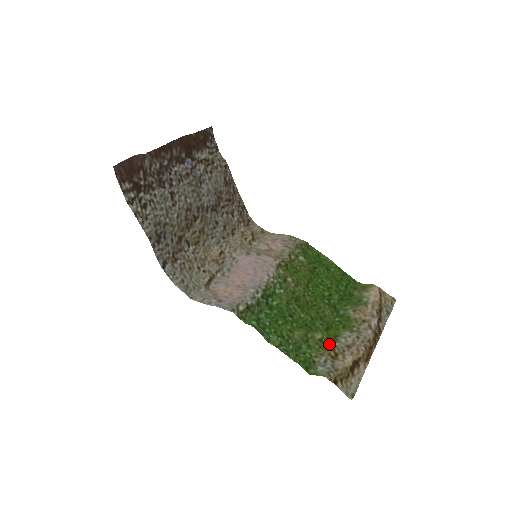
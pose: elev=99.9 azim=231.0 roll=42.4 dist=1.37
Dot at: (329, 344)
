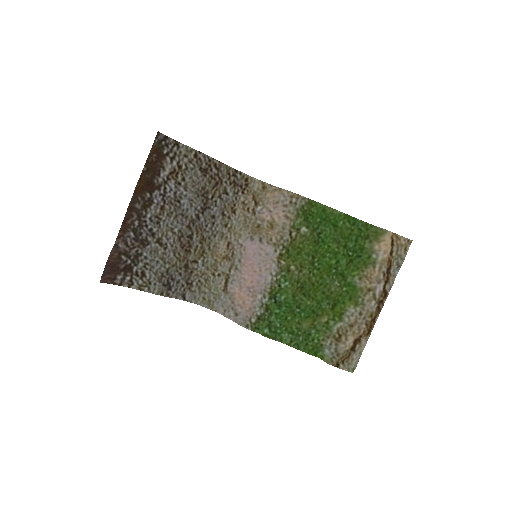
Dot at: (334, 325)
